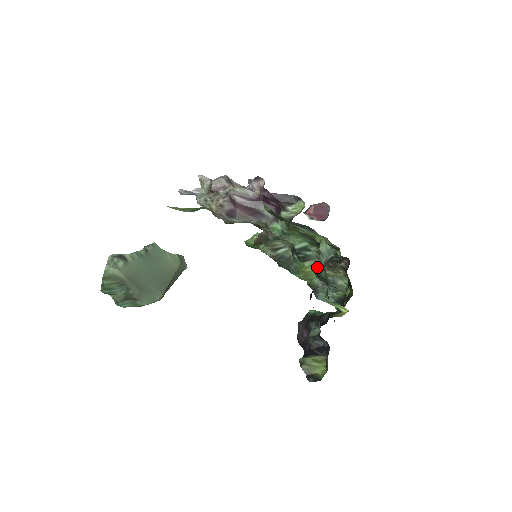
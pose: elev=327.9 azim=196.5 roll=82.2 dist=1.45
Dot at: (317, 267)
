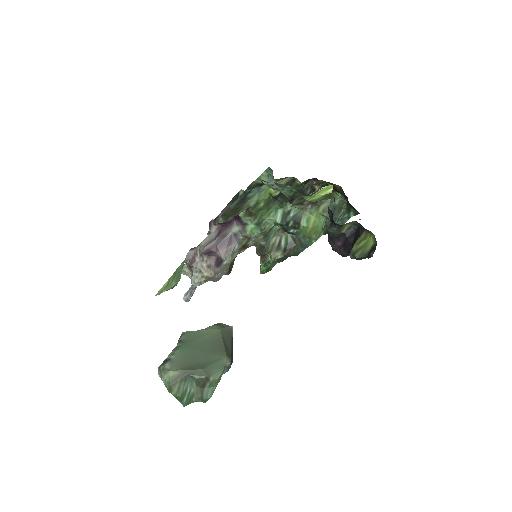
Dot at: (312, 216)
